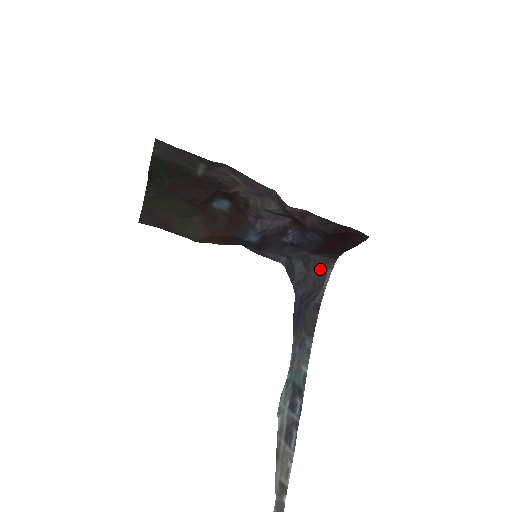
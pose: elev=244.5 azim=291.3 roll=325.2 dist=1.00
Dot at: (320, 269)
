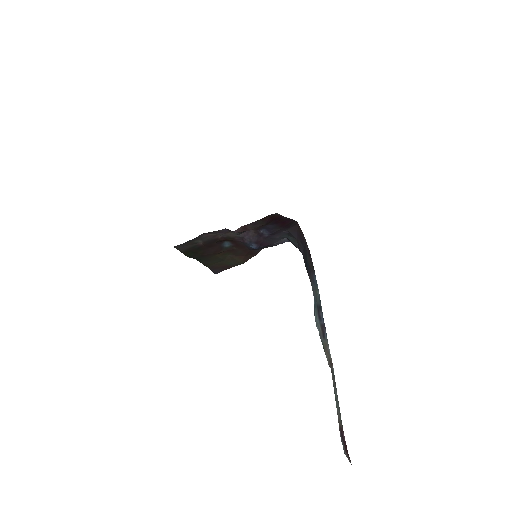
Dot at: (298, 233)
